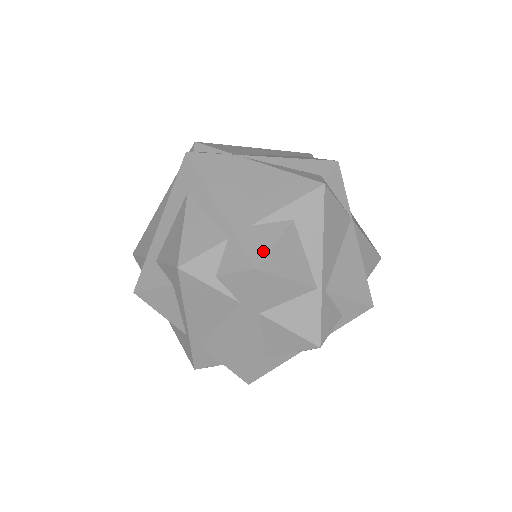
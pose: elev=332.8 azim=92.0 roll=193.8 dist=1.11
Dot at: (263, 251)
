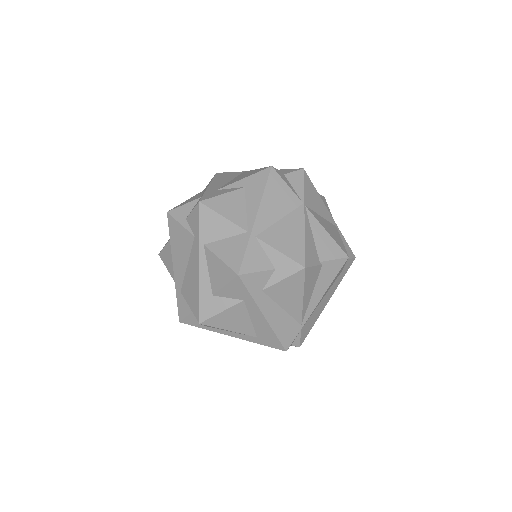
Dot at: (211, 196)
